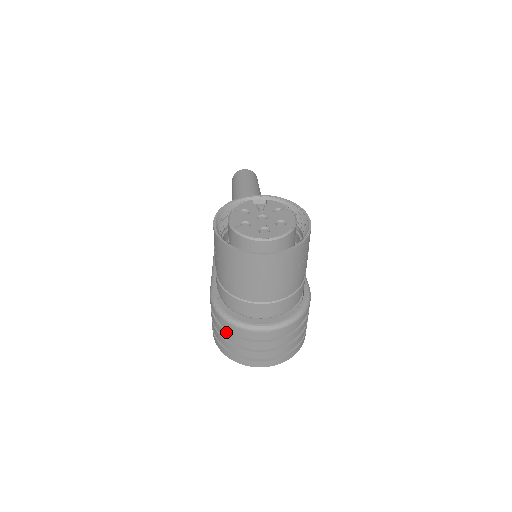
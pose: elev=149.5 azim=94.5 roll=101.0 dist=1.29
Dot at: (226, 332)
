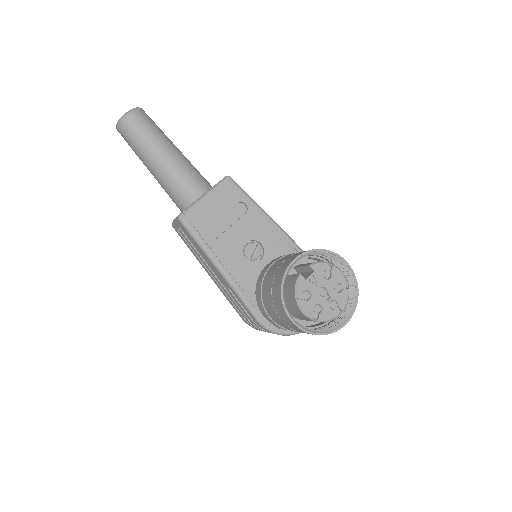
Dot at: occluded
